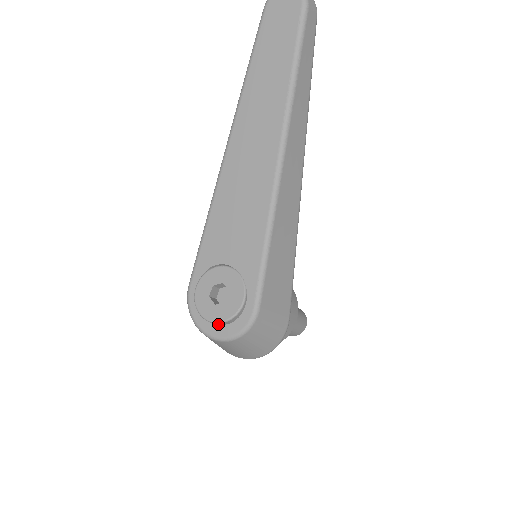
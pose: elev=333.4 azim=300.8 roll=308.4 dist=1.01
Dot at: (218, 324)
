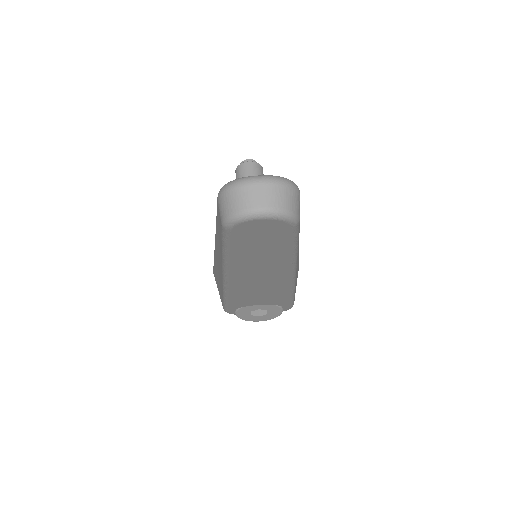
Dot at: occluded
